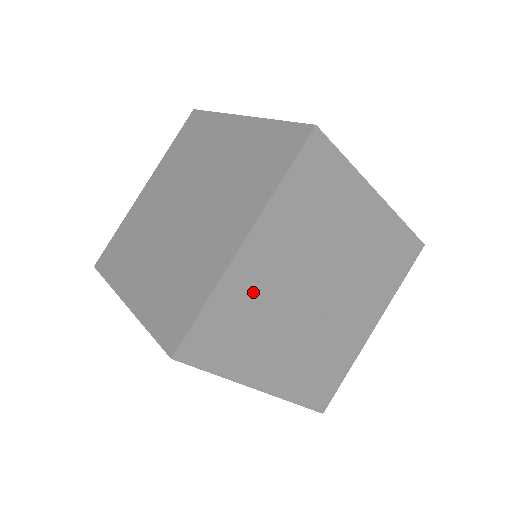
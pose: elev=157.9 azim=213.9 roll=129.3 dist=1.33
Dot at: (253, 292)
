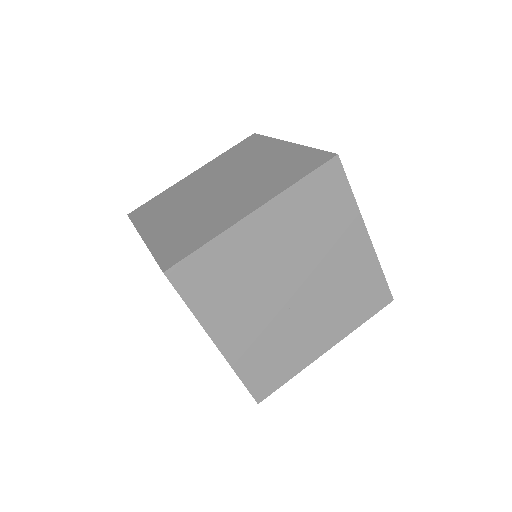
Dot at: (244, 256)
